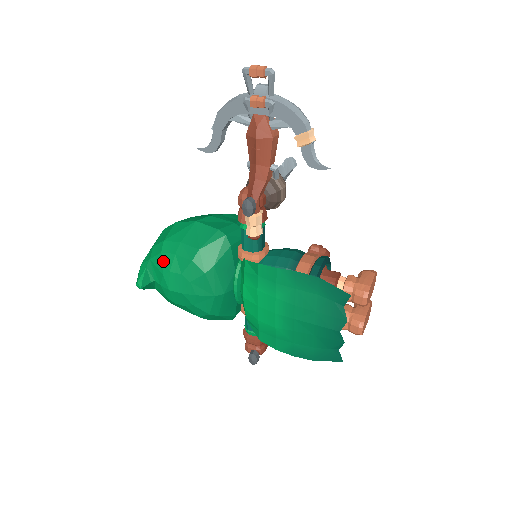
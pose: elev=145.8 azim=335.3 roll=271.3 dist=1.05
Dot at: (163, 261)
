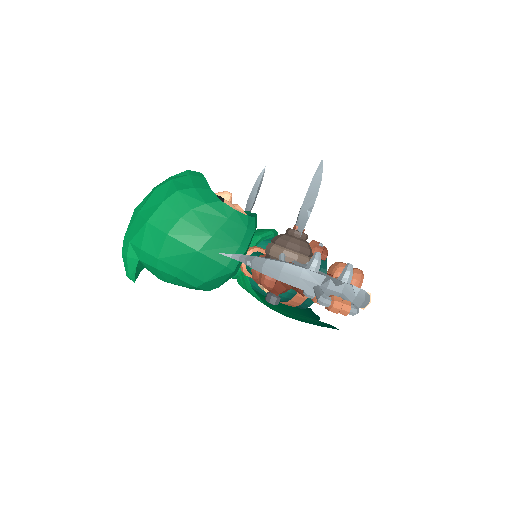
Dot at: (160, 274)
